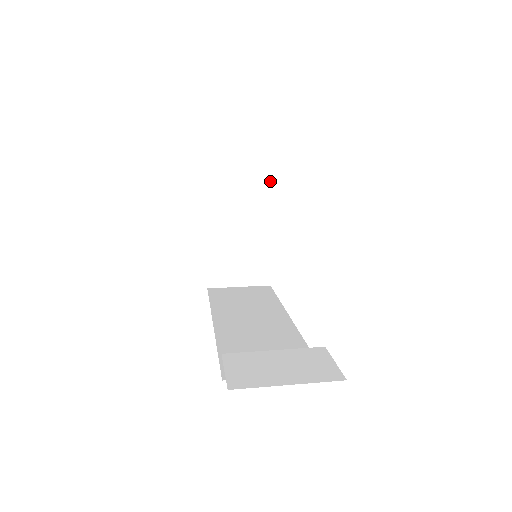
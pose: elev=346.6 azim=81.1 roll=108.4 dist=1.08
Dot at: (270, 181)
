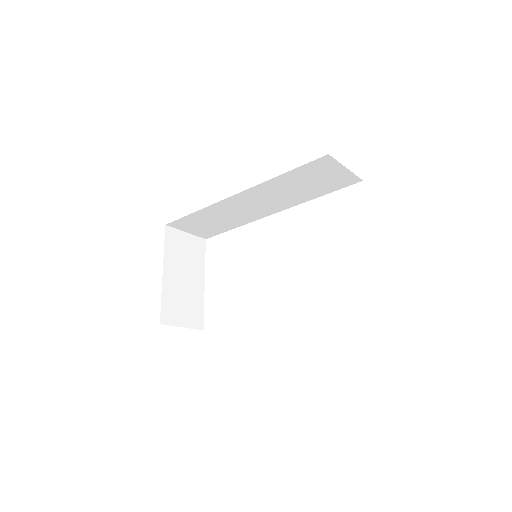
Dot at: (205, 246)
